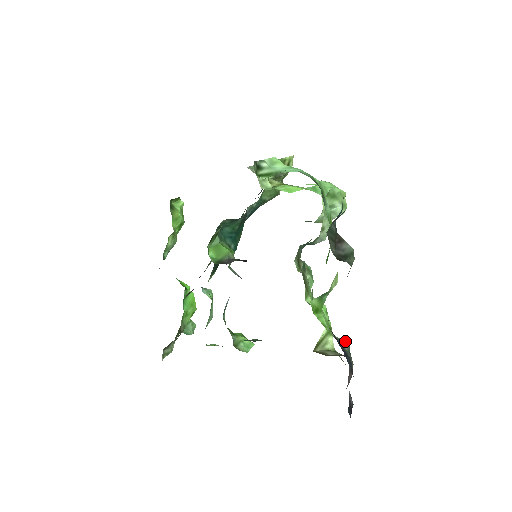
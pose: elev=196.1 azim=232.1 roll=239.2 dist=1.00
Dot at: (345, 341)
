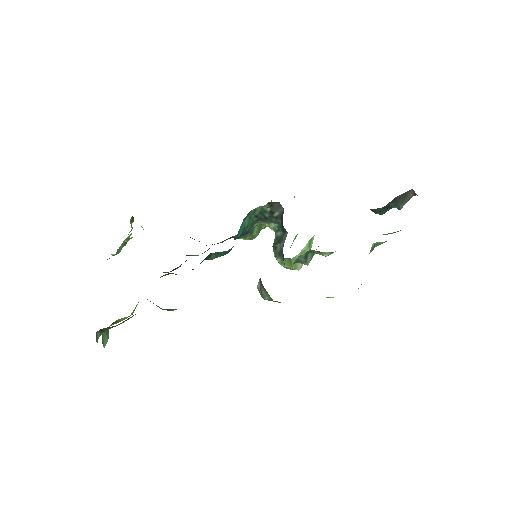
Dot at: occluded
